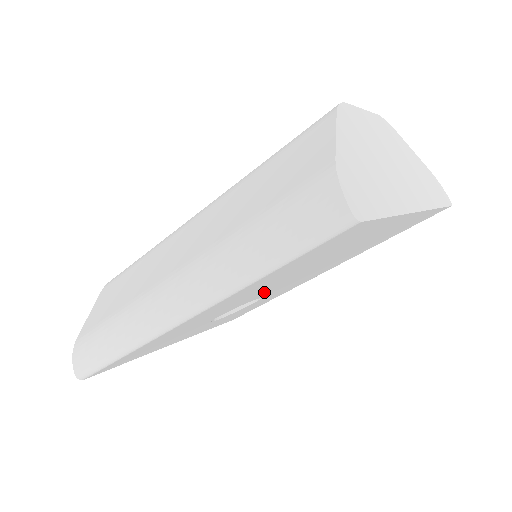
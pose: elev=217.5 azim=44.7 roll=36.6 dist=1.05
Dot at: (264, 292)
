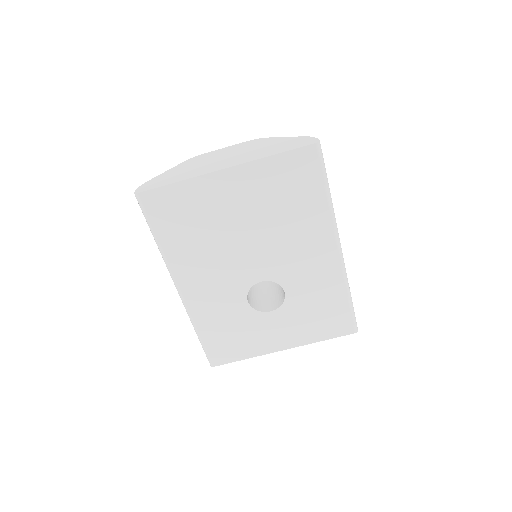
Dot at: (241, 269)
